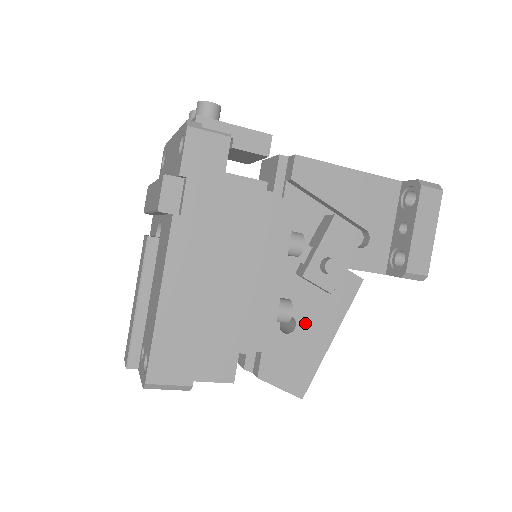
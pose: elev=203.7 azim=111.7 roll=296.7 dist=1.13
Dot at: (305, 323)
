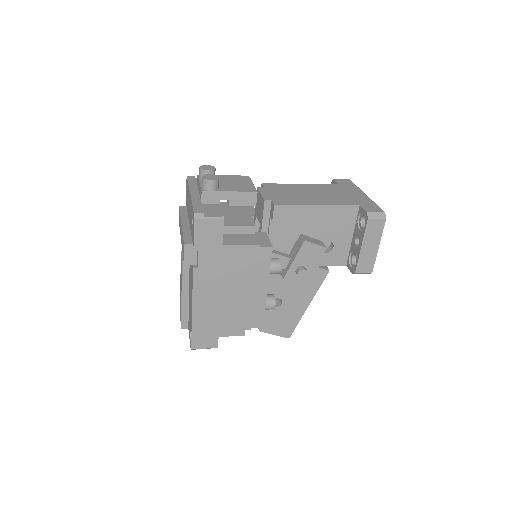
Dot at: (288, 300)
